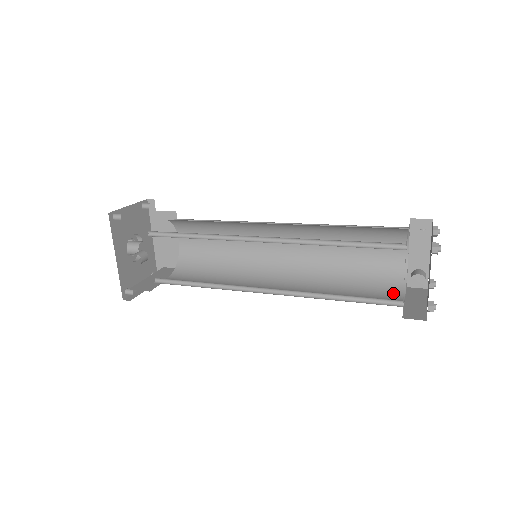
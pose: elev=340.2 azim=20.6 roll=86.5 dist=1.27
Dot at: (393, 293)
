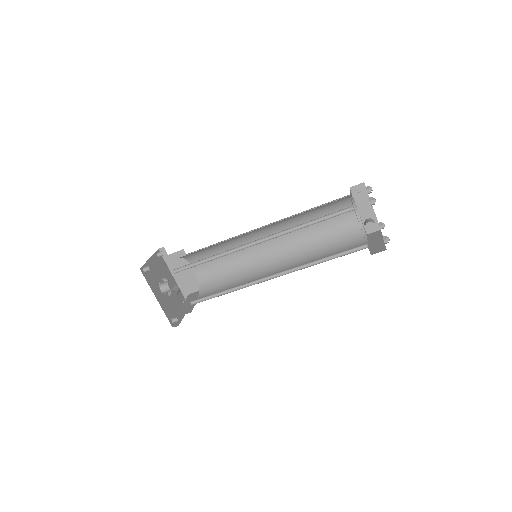
Dot at: (359, 242)
